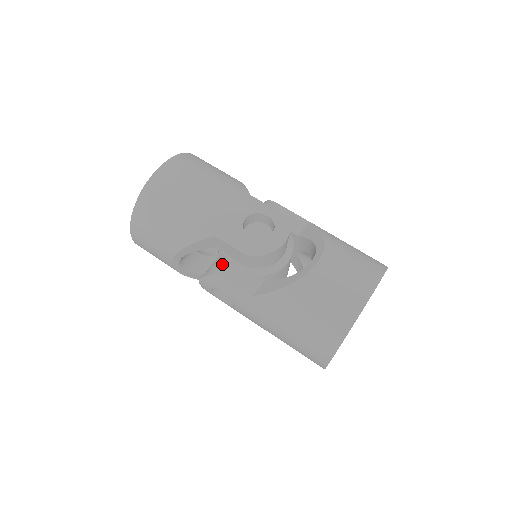
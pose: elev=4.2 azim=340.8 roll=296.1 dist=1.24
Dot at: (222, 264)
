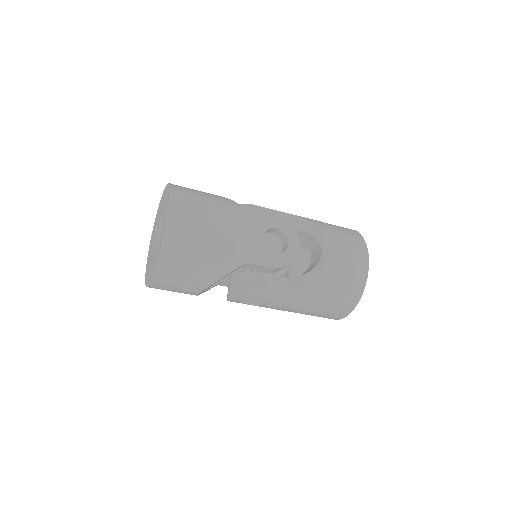
Dot at: (250, 280)
